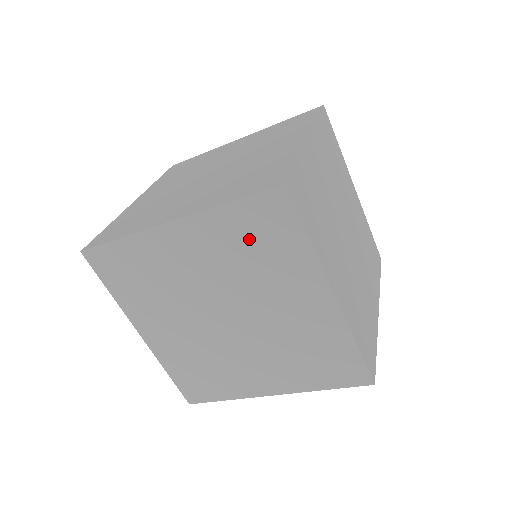
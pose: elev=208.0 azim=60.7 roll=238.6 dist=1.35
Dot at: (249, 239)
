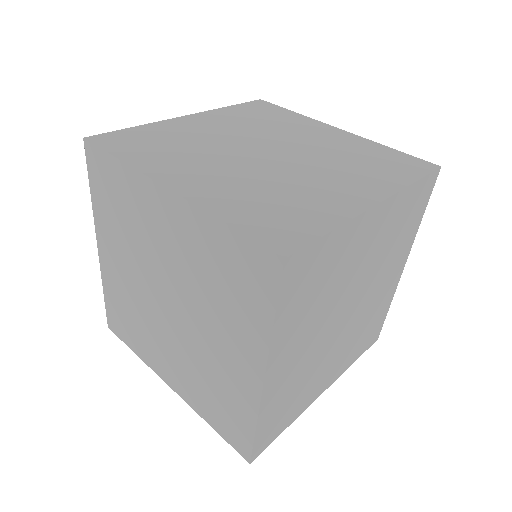
Dot at: (113, 207)
